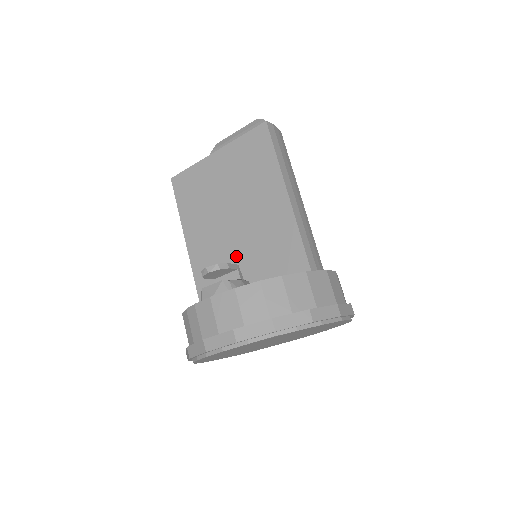
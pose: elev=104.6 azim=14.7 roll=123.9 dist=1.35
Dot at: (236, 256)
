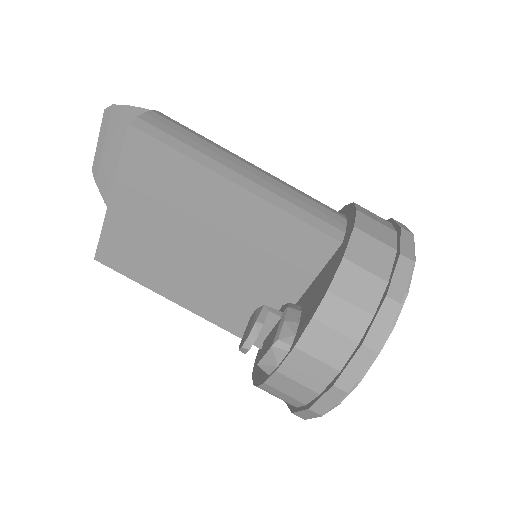
Dot at: (242, 282)
